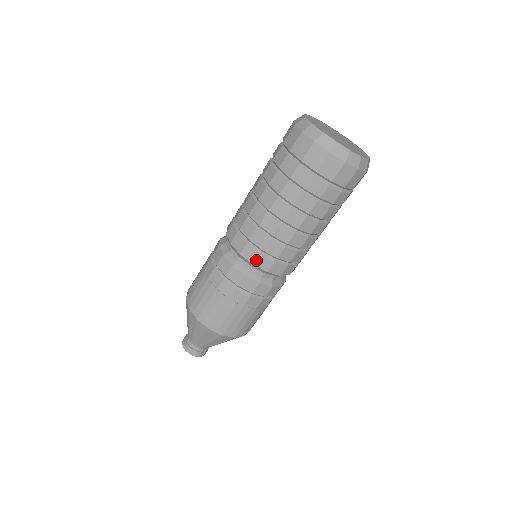
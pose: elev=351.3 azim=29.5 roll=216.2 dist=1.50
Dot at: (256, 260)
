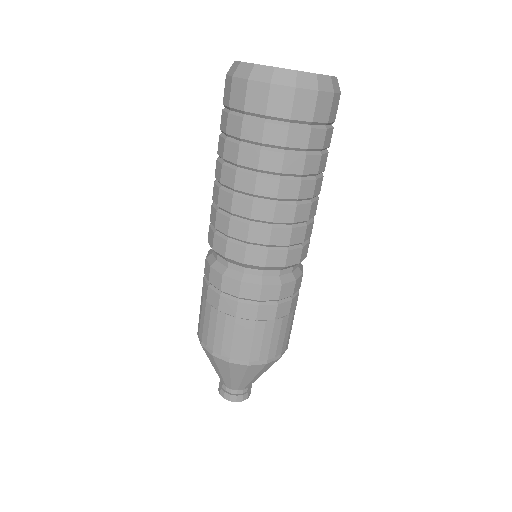
Dot at: (286, 260)
